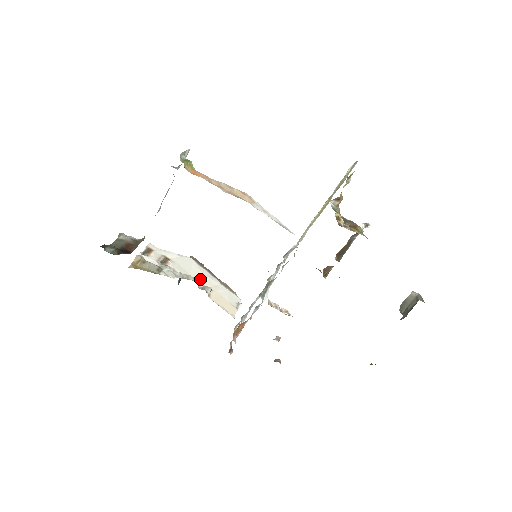
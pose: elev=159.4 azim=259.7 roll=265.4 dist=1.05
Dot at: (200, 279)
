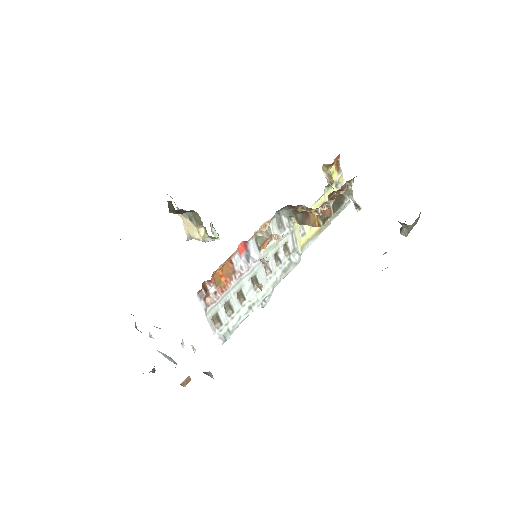
Dot at: occluded
